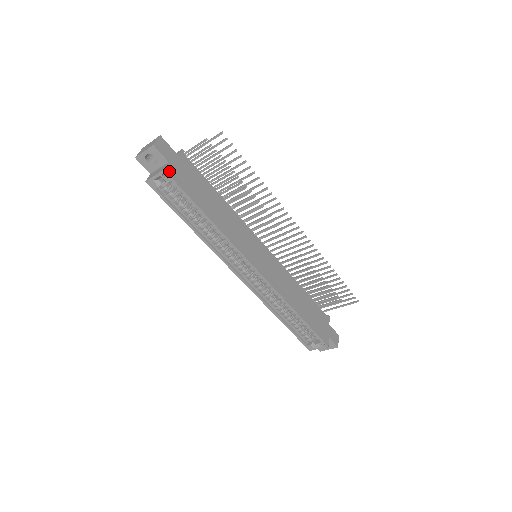
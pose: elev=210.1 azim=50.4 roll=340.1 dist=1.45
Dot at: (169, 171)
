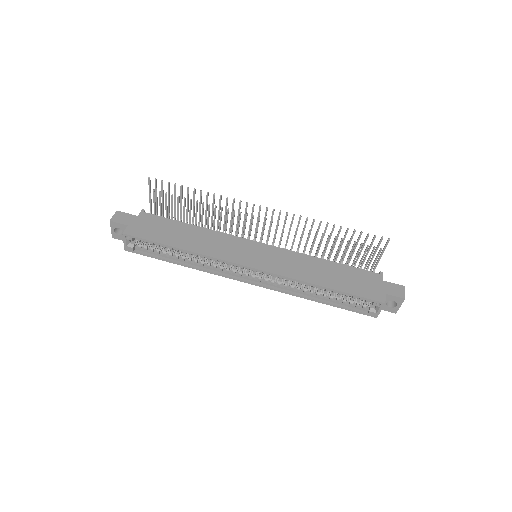
Dot at: (129, 232)
